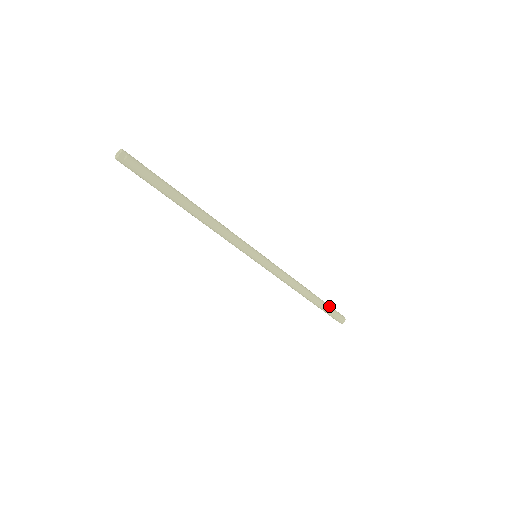
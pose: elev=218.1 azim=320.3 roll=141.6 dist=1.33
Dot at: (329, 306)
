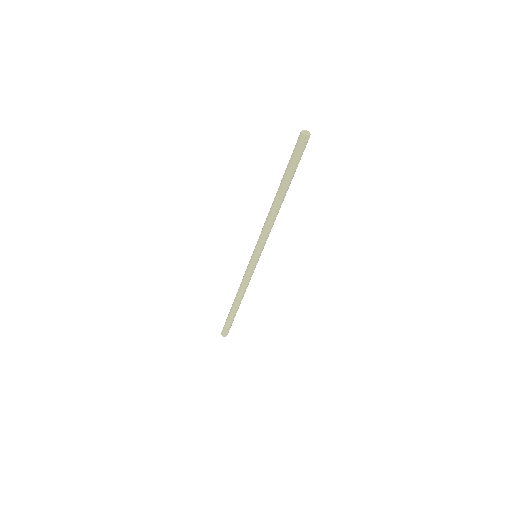
Dot at: (233, 320)
